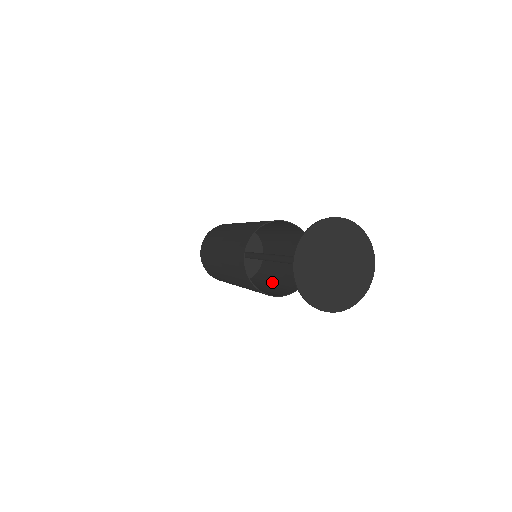
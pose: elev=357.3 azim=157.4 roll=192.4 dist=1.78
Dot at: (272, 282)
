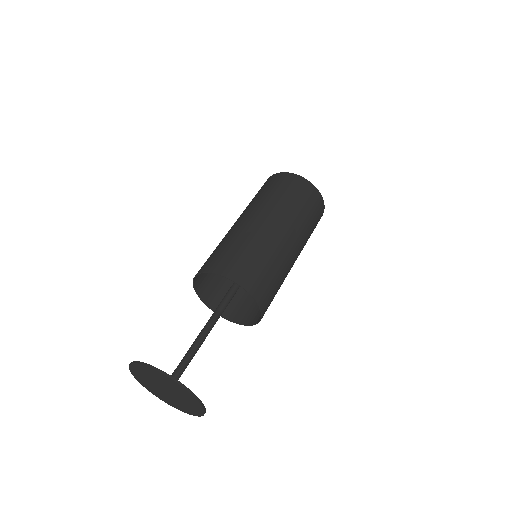
Dot at: occluded
